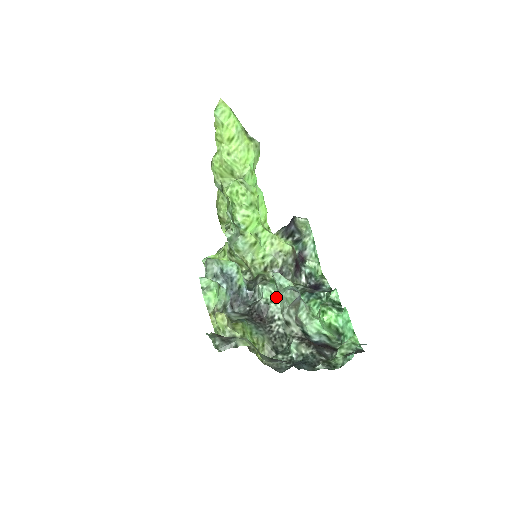
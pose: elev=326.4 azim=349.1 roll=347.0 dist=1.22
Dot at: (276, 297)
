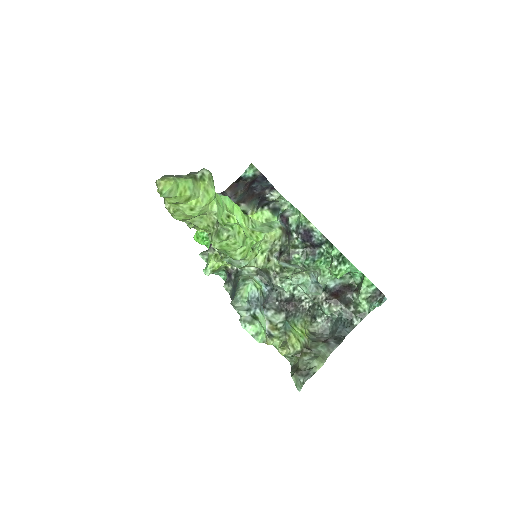
Dot at: (295, 284)
